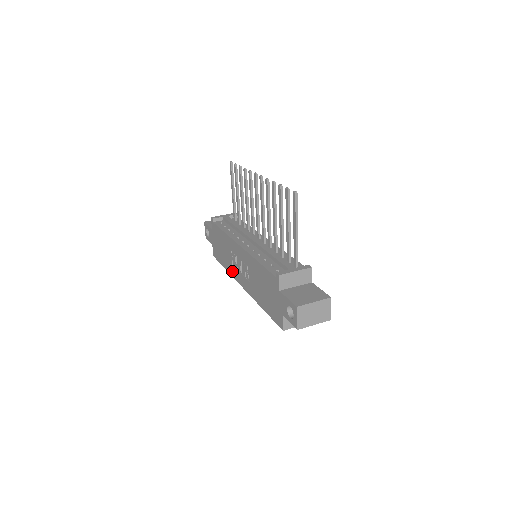
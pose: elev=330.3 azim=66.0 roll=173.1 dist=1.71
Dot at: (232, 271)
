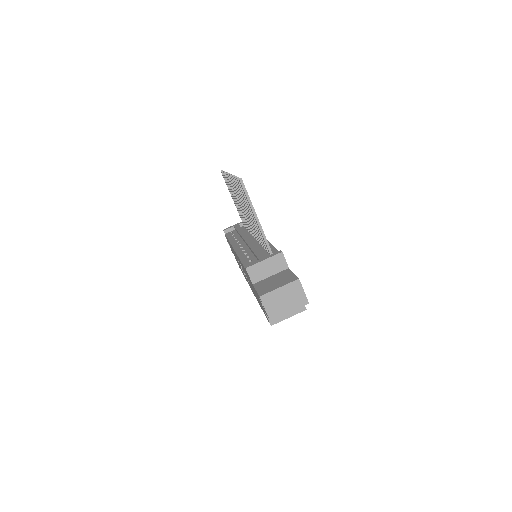
Dot at: (245, 277)
